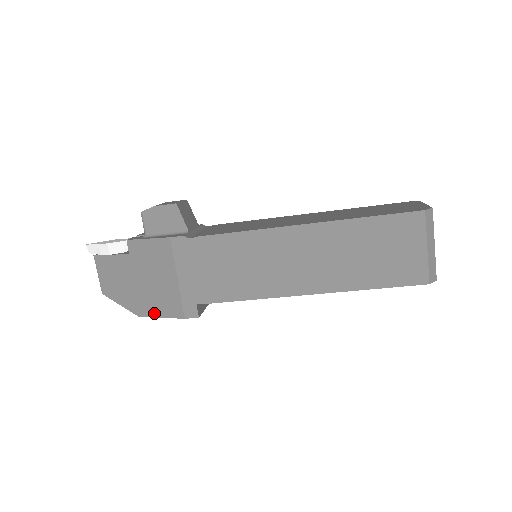
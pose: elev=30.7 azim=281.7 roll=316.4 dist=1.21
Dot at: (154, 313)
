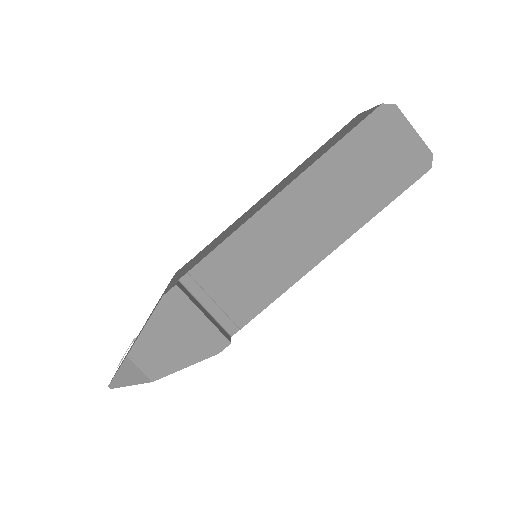
Dot at: (141, 332)
